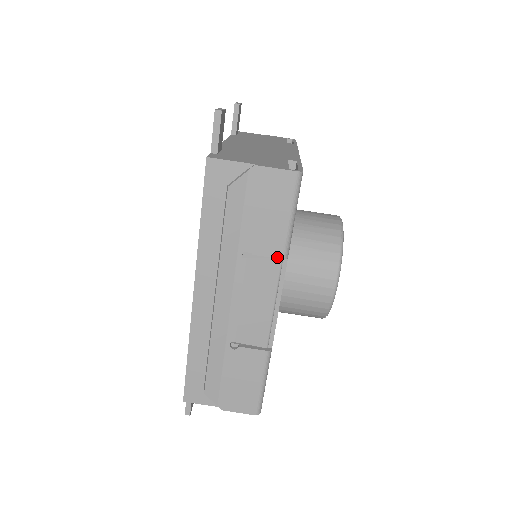
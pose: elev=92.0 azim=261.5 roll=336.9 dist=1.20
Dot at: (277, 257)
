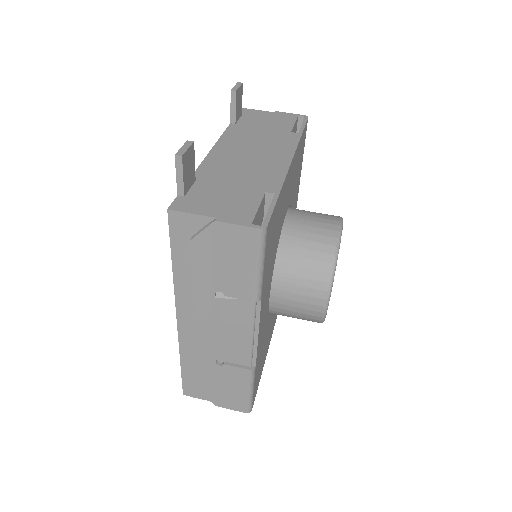
Dot at: (249, 300)
